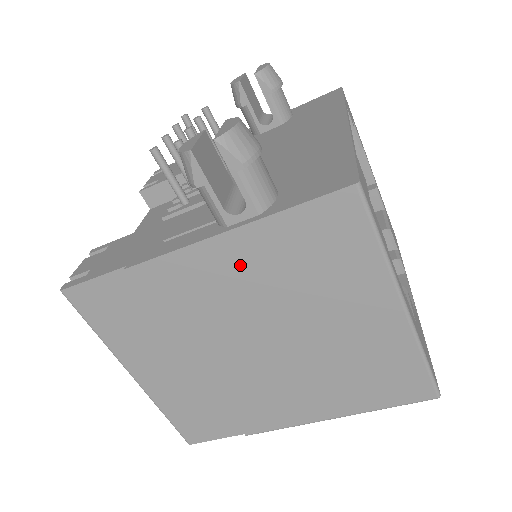
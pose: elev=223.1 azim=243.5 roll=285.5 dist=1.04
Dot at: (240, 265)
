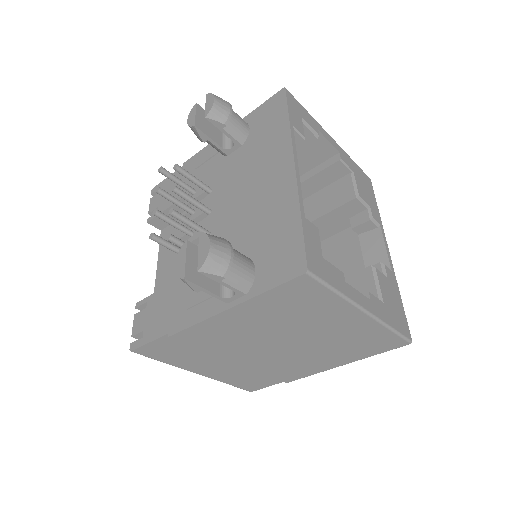
Dot at: (245, 320)
